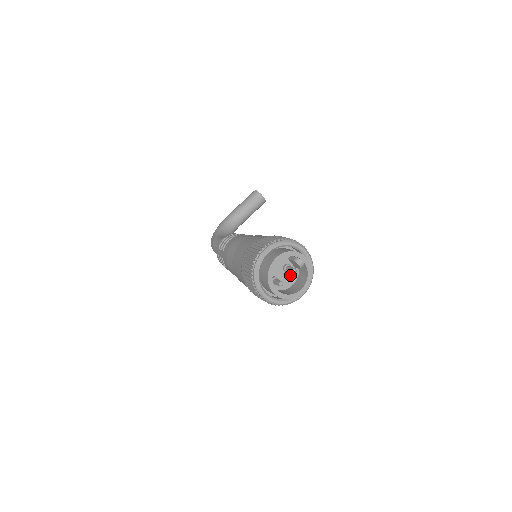
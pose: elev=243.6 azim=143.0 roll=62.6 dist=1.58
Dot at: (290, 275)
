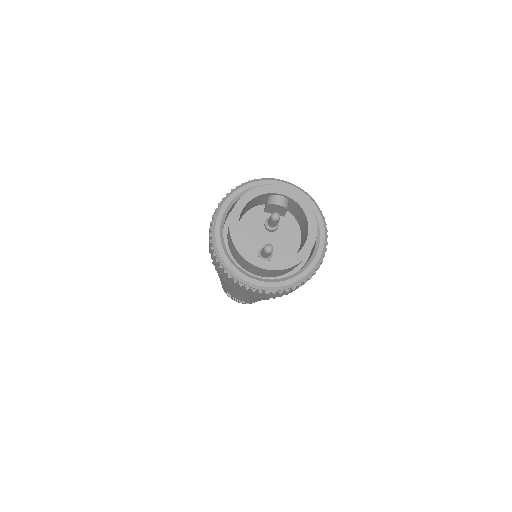
Dot at: (285, 232)
